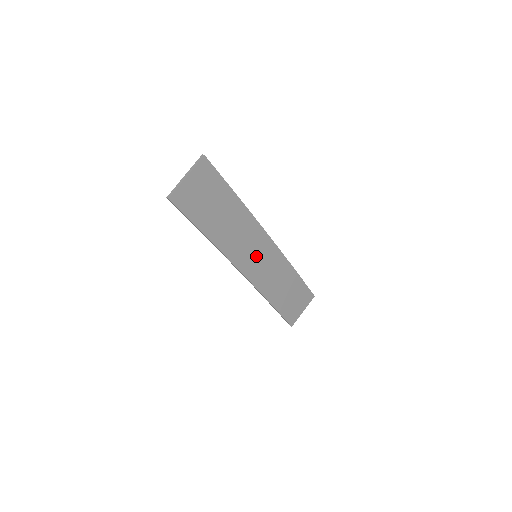
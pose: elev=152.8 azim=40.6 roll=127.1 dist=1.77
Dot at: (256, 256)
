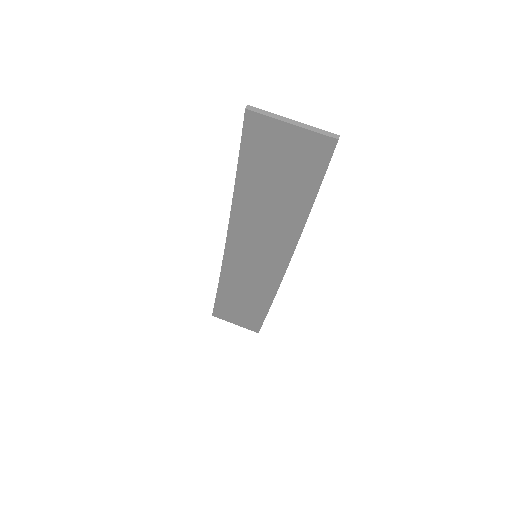
Dot at: (255, 256)
